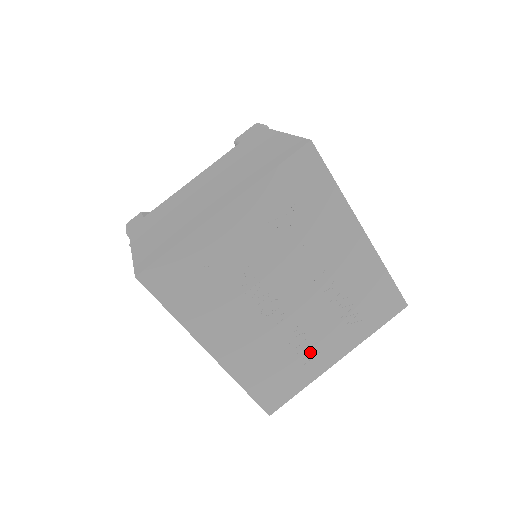
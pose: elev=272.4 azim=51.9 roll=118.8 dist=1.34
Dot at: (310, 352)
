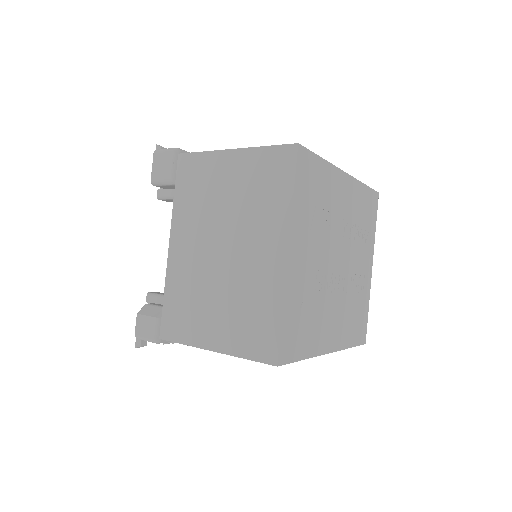
Dot at: (361, 282)
